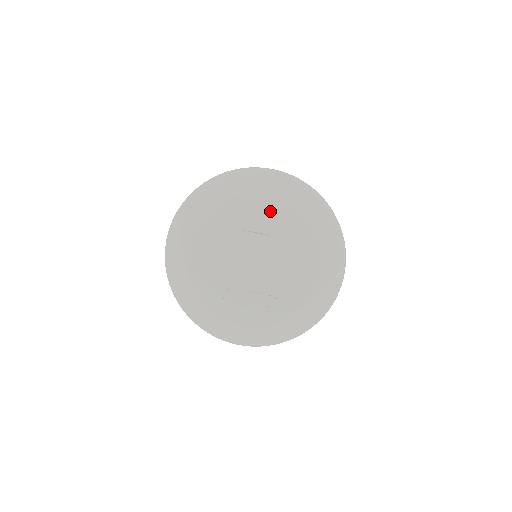
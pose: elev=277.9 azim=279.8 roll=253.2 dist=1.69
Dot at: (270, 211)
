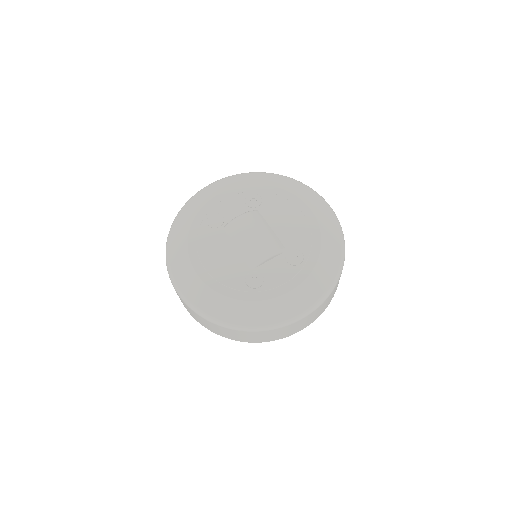
Dot at: (235, 199)
